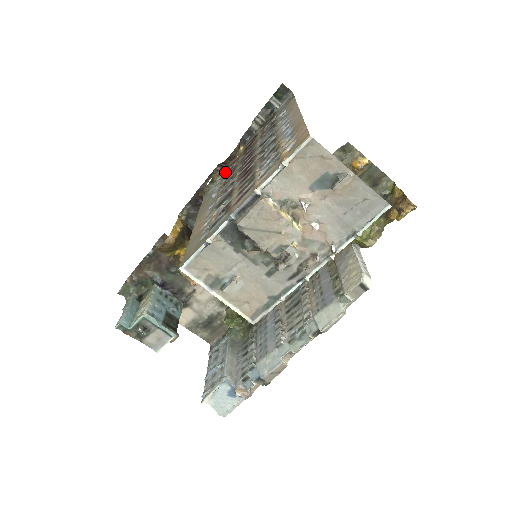
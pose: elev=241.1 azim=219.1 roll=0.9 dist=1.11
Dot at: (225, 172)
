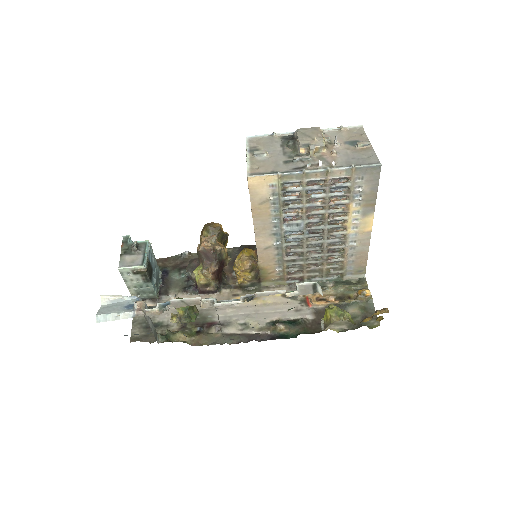
Dot at: occluded
